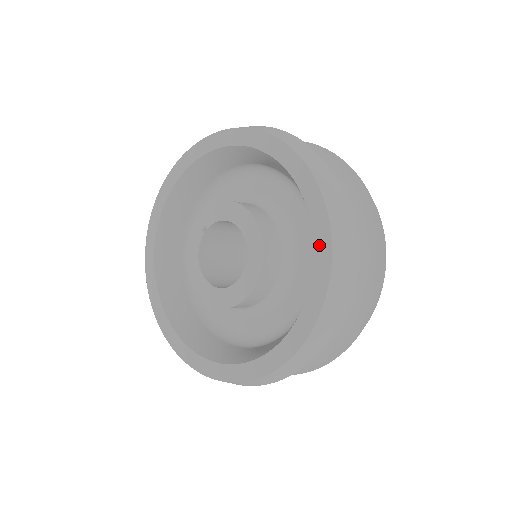
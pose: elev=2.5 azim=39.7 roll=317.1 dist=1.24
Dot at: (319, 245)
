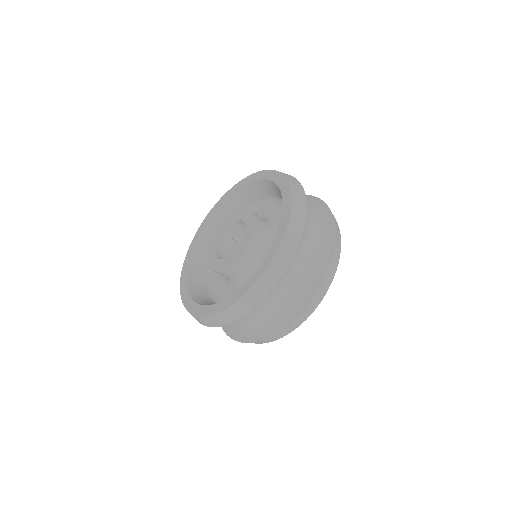
Dot at: (285, 198)
